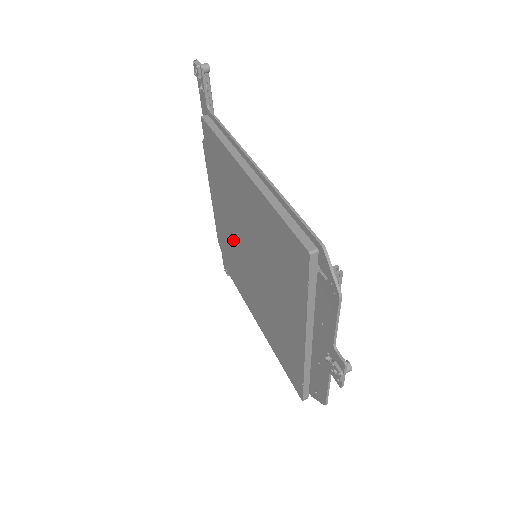
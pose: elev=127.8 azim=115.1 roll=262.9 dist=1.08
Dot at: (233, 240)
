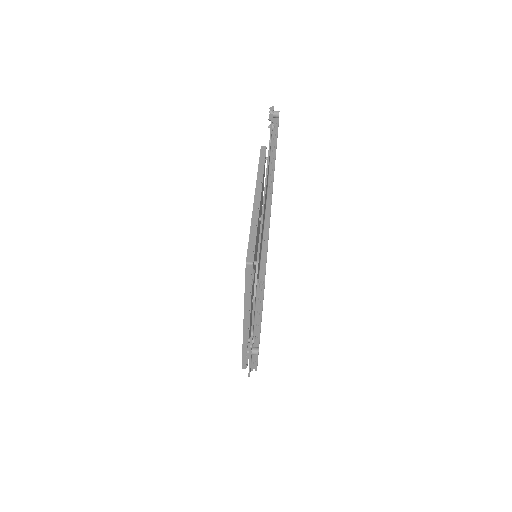
Dot at: occluded
